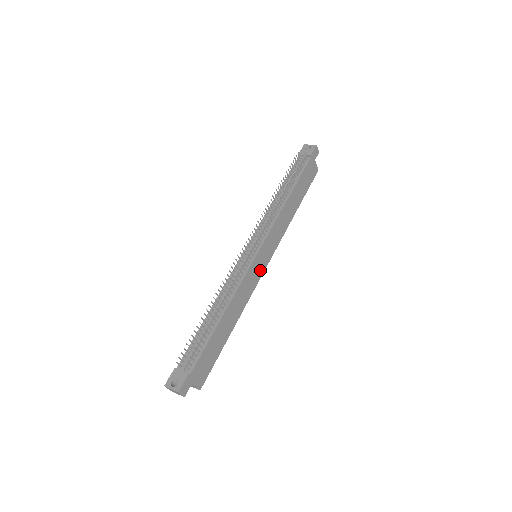
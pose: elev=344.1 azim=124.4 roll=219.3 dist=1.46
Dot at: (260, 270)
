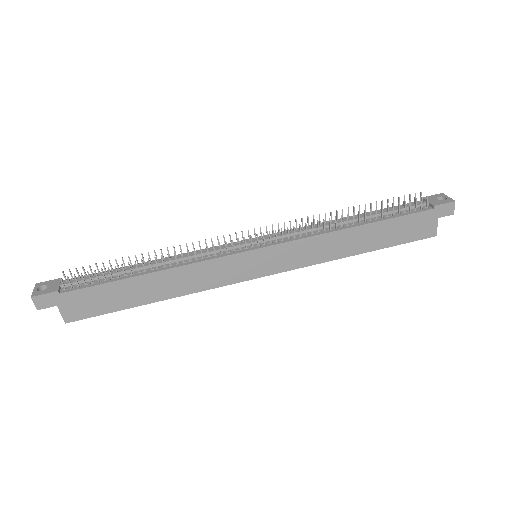
Dot at: (245, 273)
